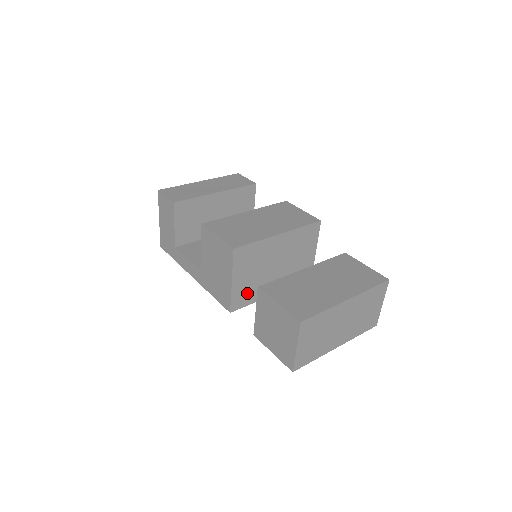
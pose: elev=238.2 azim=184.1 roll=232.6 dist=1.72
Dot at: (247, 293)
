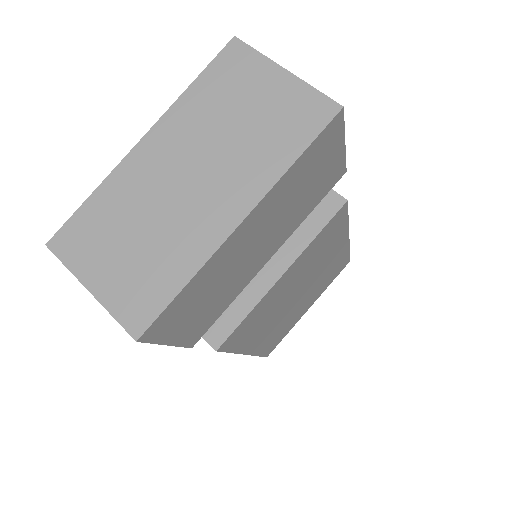
Dot at: occluded
